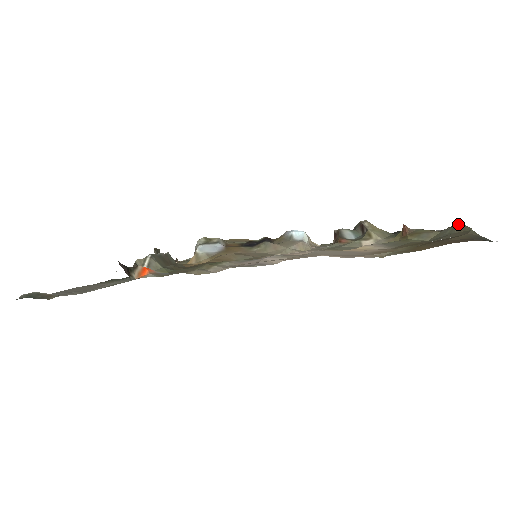
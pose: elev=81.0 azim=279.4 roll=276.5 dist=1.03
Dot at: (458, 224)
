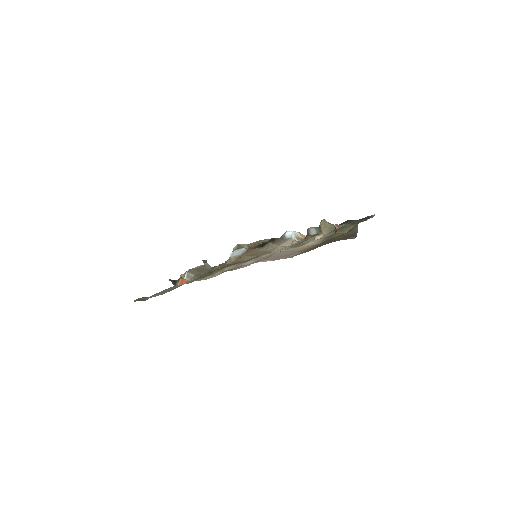
Dot at: (357, 221)
